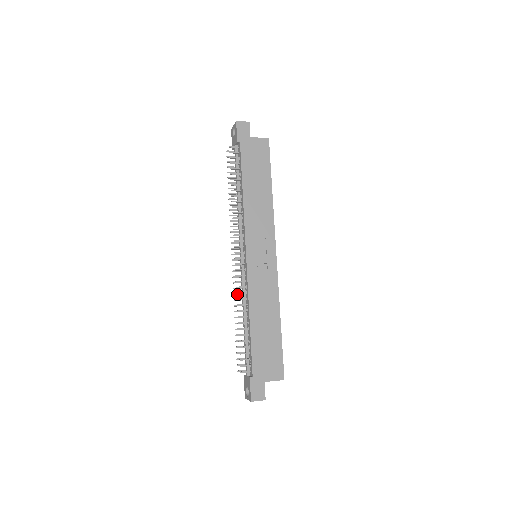
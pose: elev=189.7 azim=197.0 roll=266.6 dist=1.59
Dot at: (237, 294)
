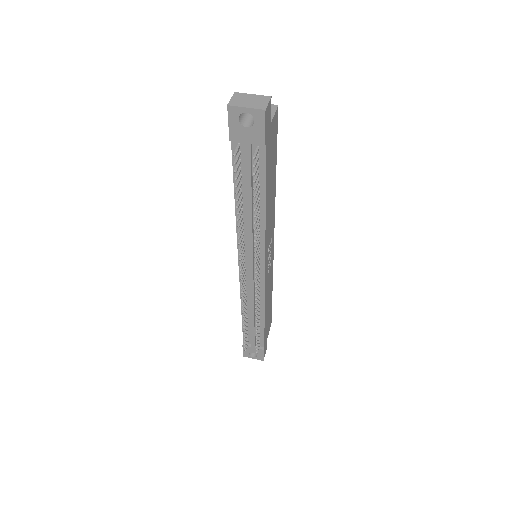
Dot at: (244, 302)
